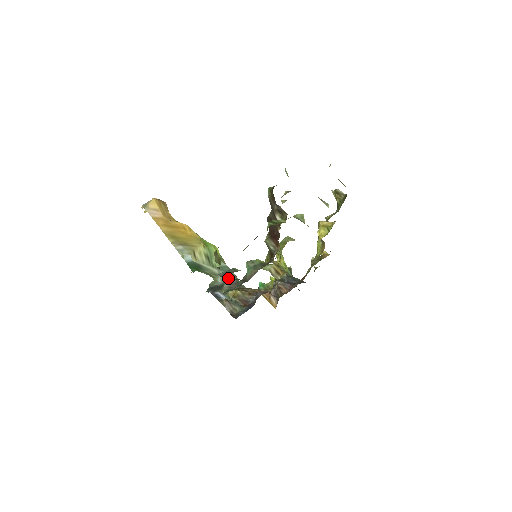
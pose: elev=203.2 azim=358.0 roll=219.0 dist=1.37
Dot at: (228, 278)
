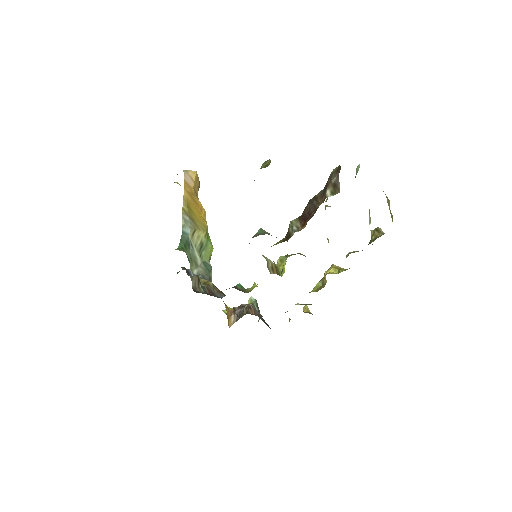
Dot at: (205, 275)
